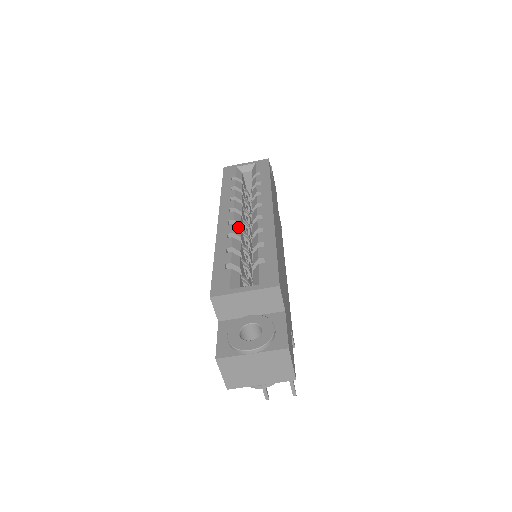
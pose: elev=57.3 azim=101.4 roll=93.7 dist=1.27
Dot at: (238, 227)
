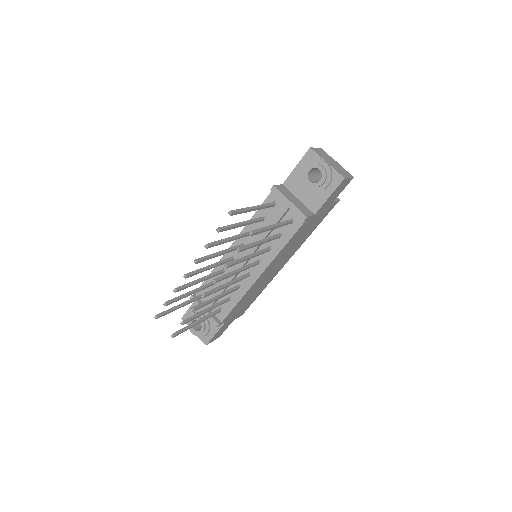
Dot at: occluded
